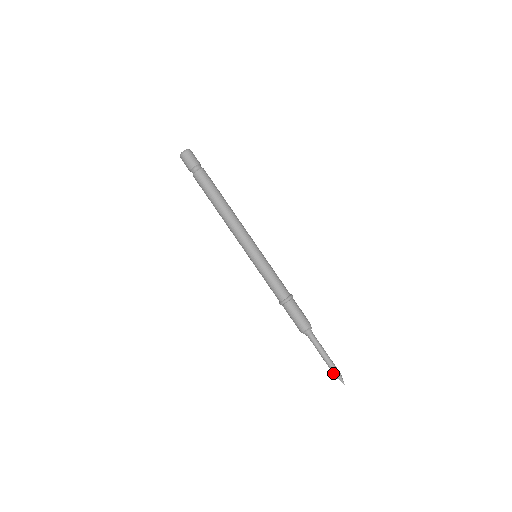
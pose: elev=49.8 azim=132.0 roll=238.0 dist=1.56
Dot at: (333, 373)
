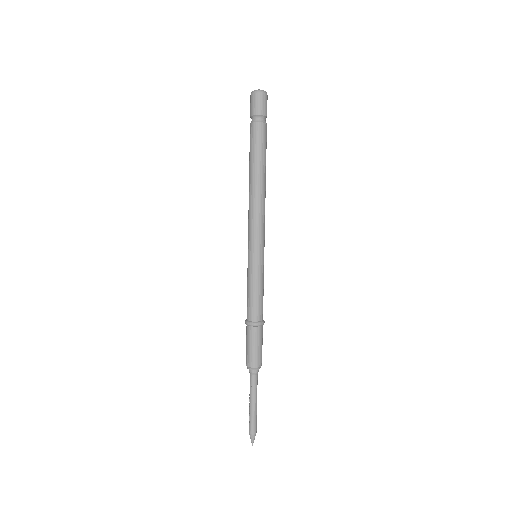
Dot at: (250, 428)
